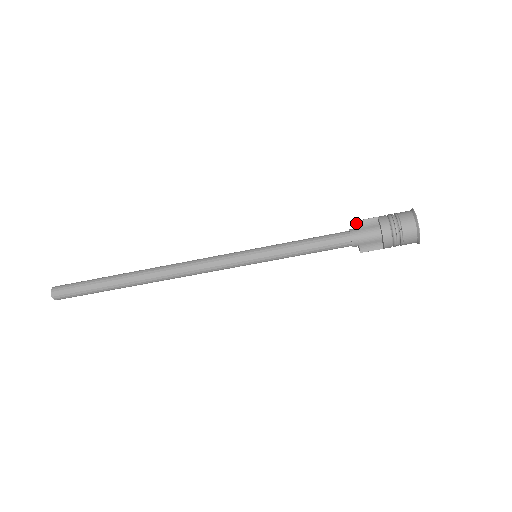
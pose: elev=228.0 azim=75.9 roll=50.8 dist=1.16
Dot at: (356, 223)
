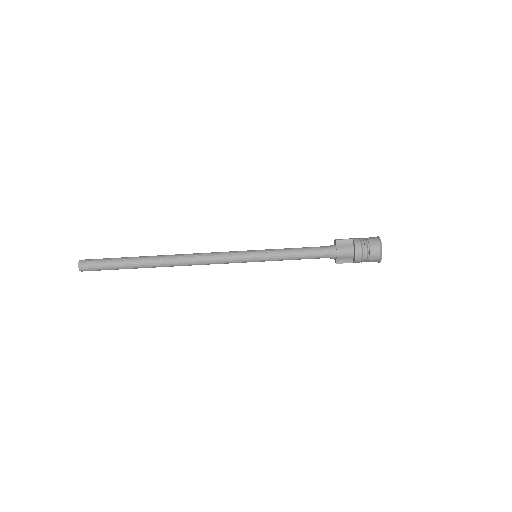
Dot at: (336, 241)
